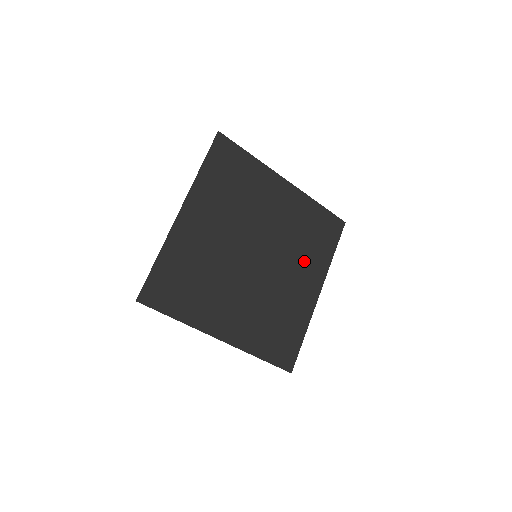
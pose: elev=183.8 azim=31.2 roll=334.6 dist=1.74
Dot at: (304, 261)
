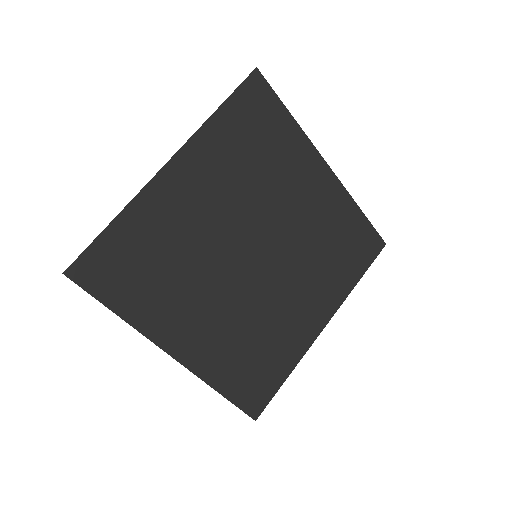
Dot at: (318, 280)
